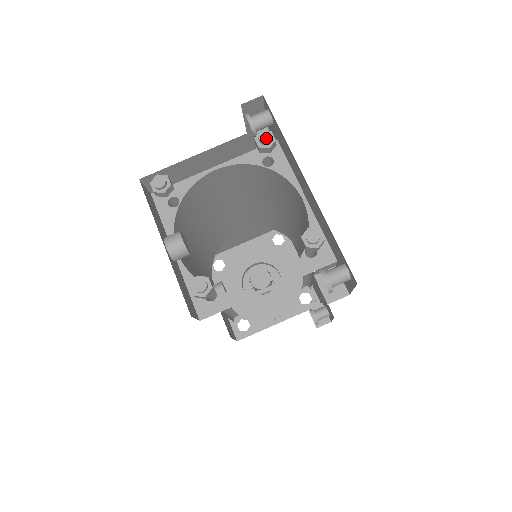
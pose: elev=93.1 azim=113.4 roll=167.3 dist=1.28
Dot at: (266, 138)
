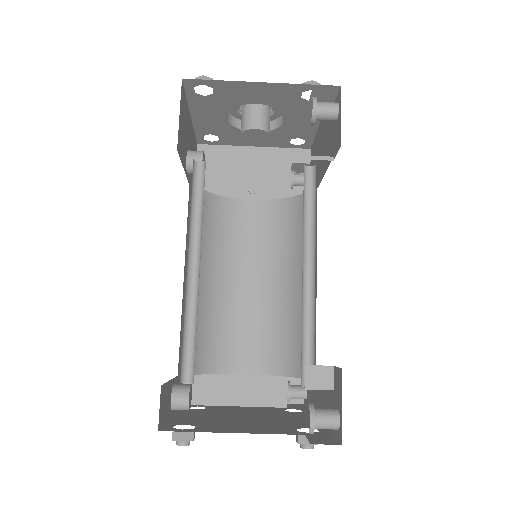
Dot at: (308, 447)
